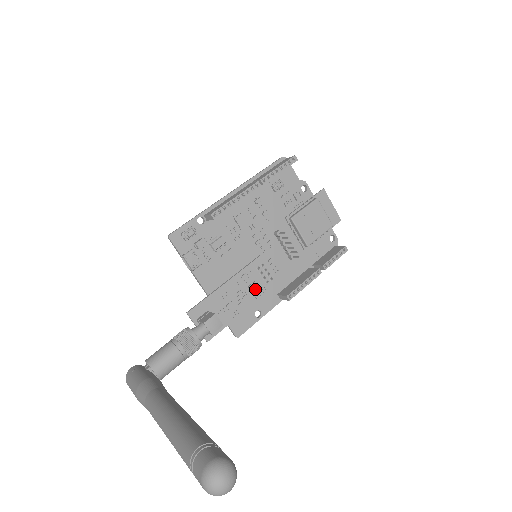
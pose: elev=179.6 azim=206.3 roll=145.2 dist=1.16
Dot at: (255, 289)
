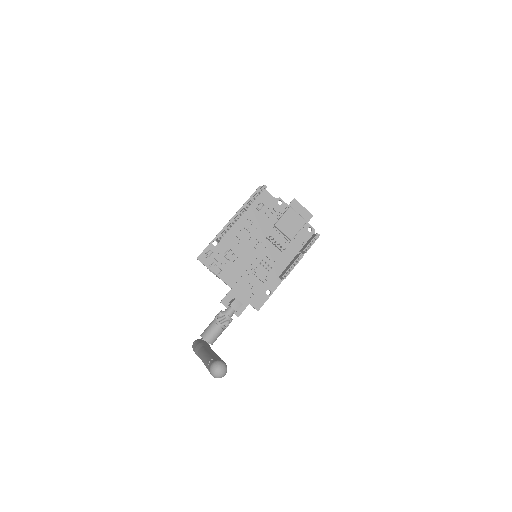
Dot at: (261, 277)
